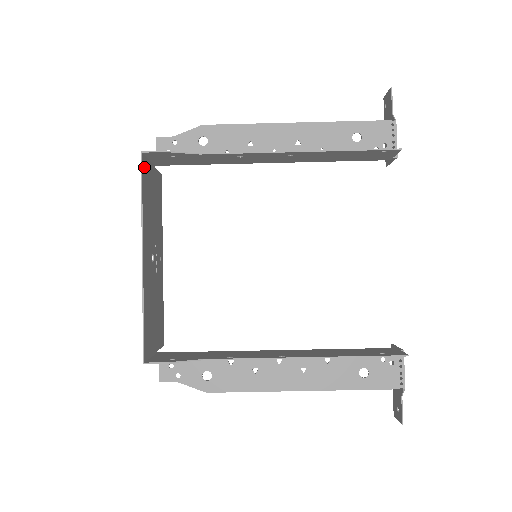
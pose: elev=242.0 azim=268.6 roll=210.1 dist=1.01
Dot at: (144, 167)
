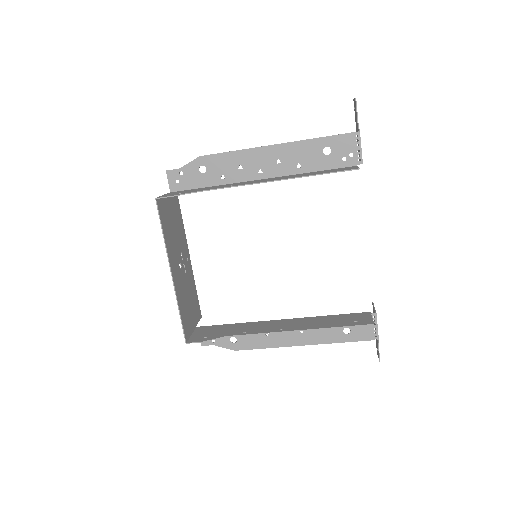
Dot at: (160, 207)
